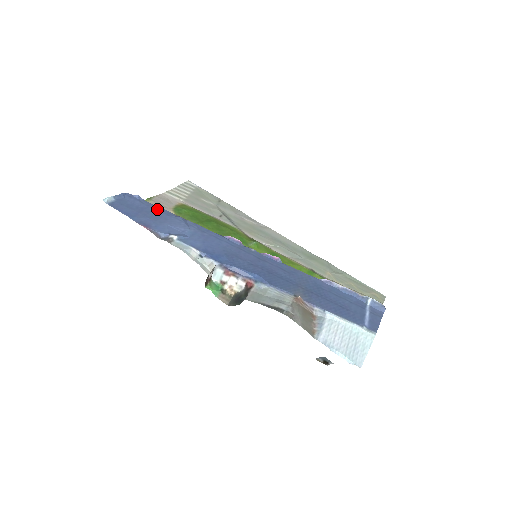
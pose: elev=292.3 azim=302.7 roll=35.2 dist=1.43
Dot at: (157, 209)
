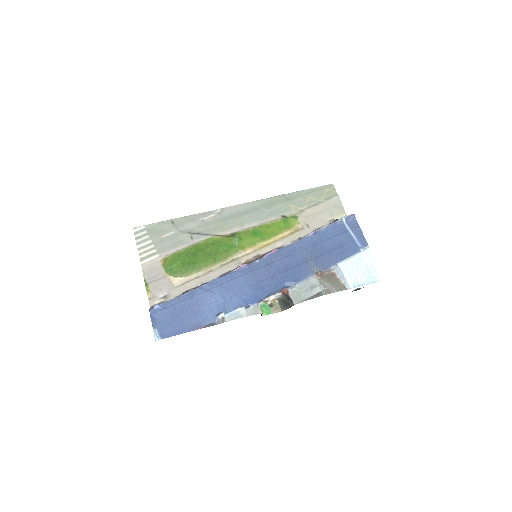
Dot at: (180, 301)
